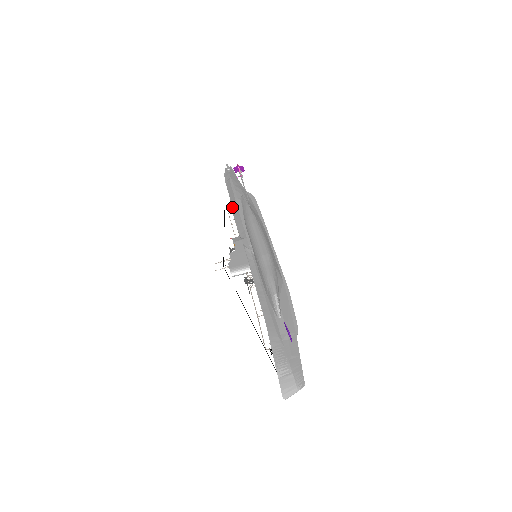
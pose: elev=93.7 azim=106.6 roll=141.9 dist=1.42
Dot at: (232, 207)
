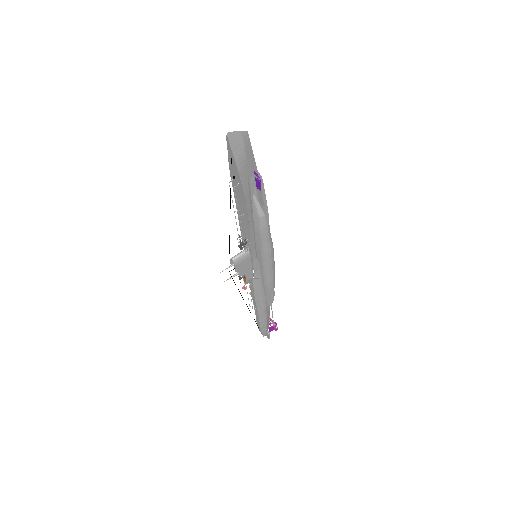
Dot at: (253, 301)
